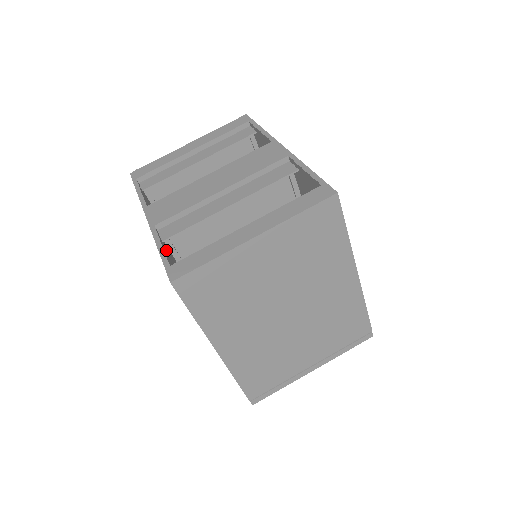
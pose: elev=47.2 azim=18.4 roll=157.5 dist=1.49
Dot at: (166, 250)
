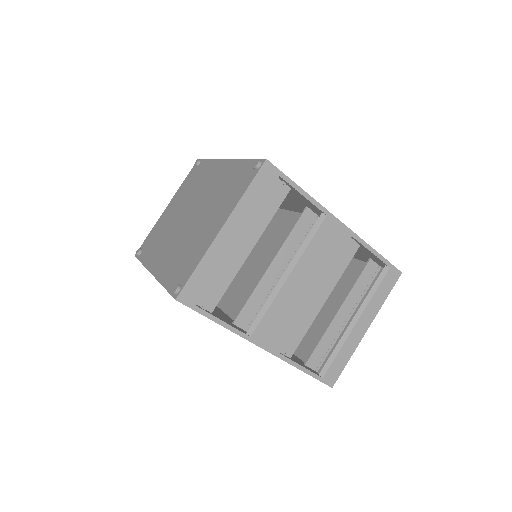
Dot at: (288, 357)
